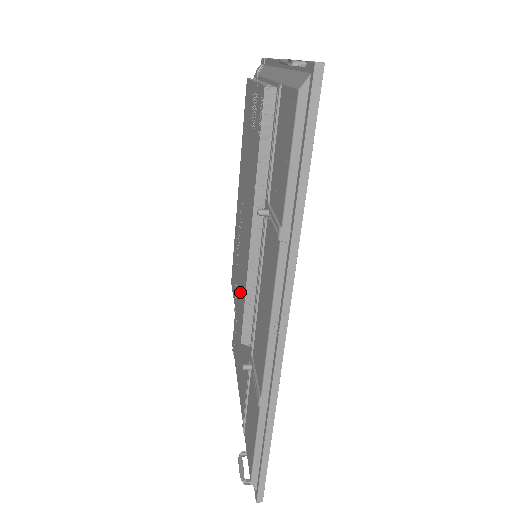
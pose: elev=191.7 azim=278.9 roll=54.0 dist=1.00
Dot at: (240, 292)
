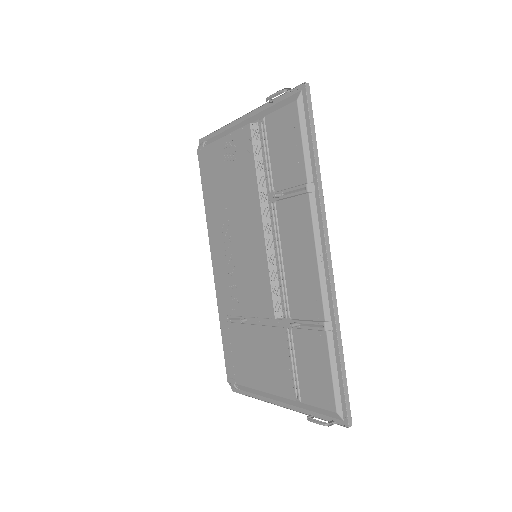
Dot at: (254, 287)
